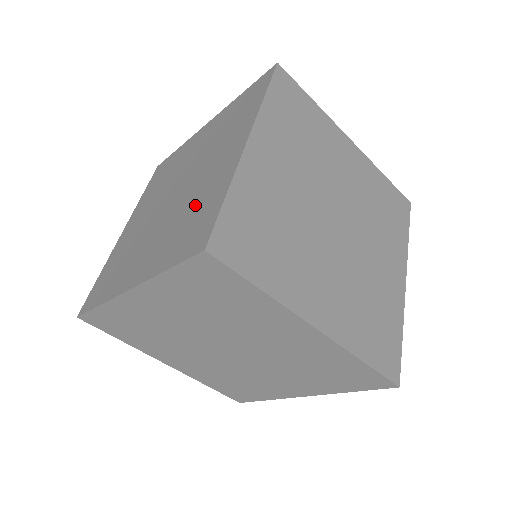
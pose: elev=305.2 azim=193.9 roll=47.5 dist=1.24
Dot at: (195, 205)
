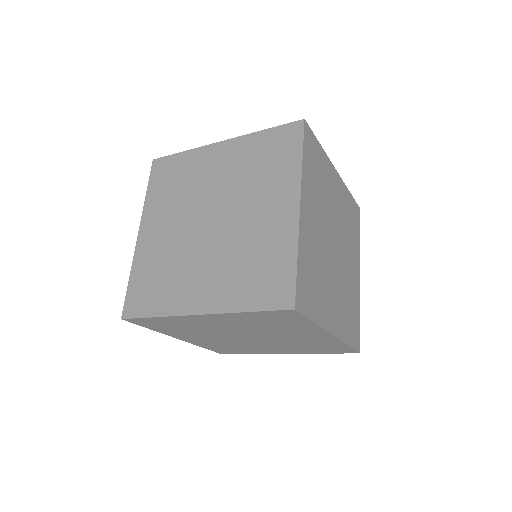
Dot at: (257, 252)
